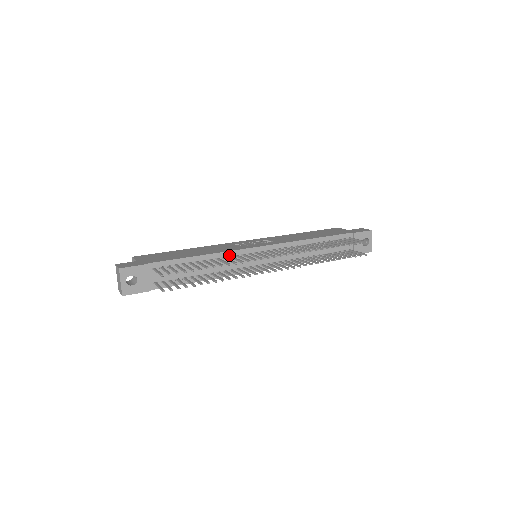
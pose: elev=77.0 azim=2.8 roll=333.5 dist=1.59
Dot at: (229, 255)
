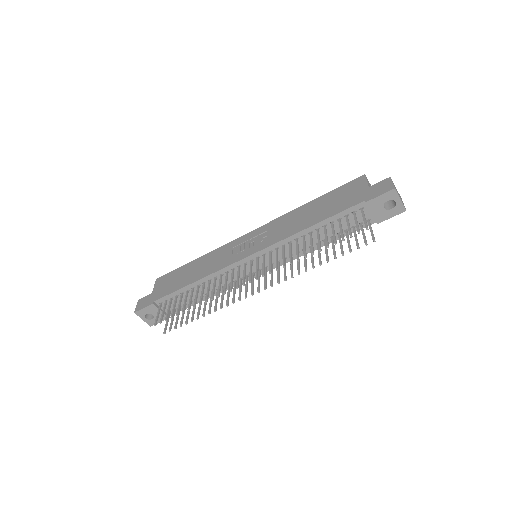
Dot at: (219, 274)
